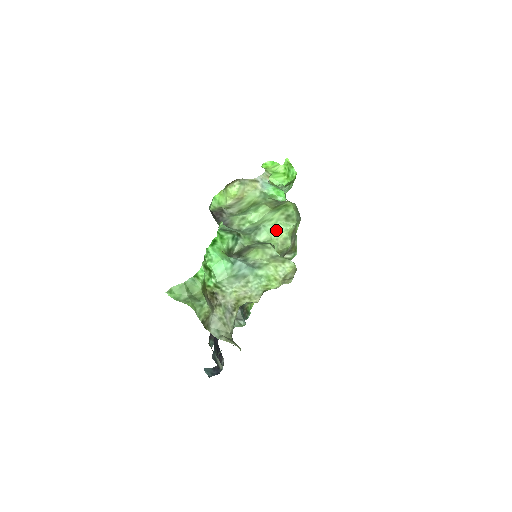
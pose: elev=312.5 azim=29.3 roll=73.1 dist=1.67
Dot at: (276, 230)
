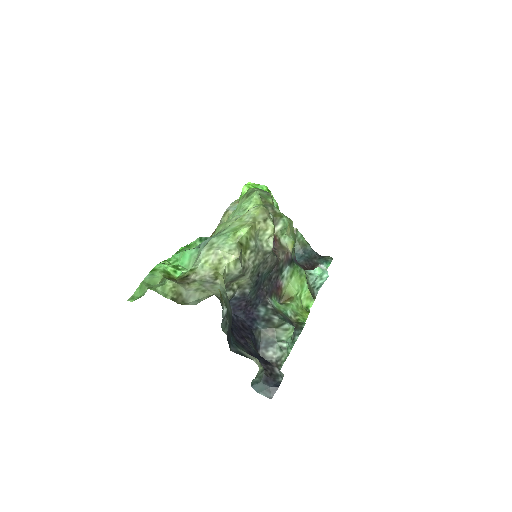
Dot at: (243, 210)
